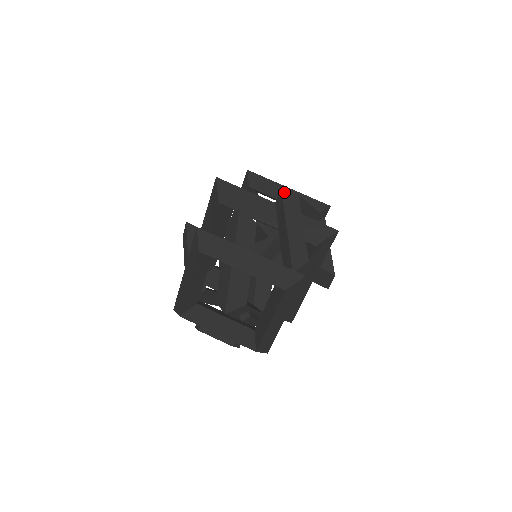
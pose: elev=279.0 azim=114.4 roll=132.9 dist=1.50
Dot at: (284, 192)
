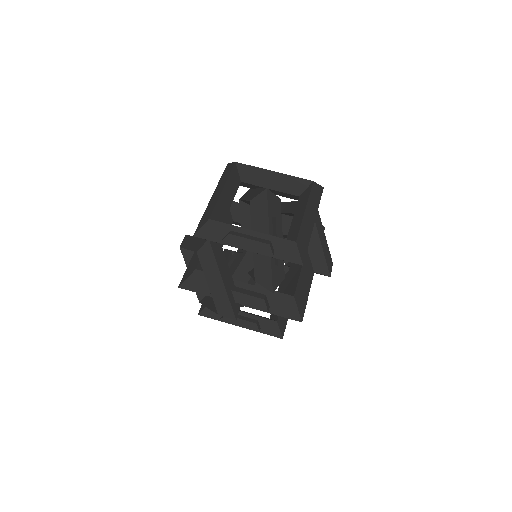
Dot at: occluded
